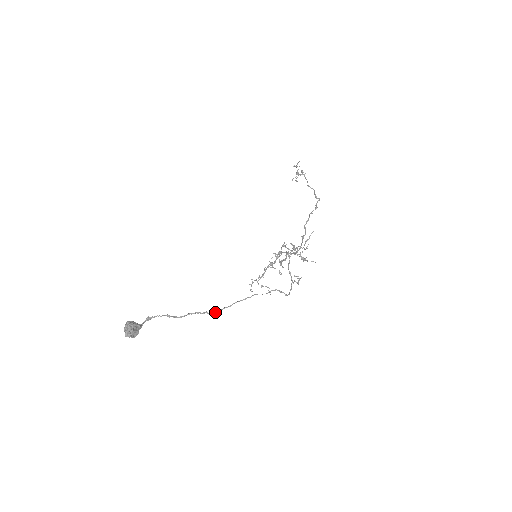
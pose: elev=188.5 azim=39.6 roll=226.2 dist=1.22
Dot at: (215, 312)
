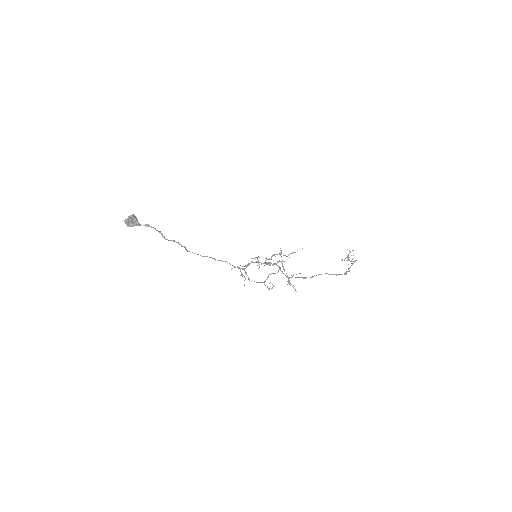
Dot at: occluded
